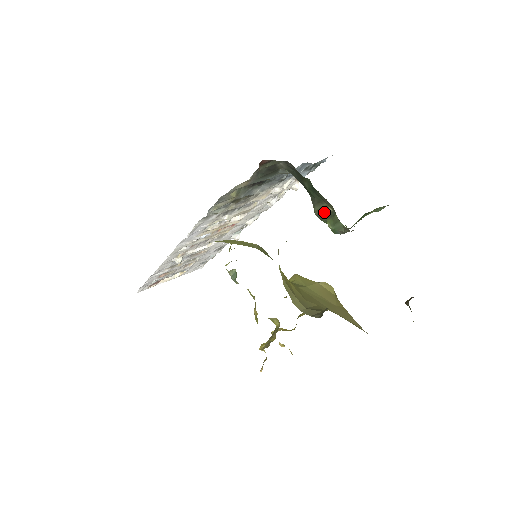
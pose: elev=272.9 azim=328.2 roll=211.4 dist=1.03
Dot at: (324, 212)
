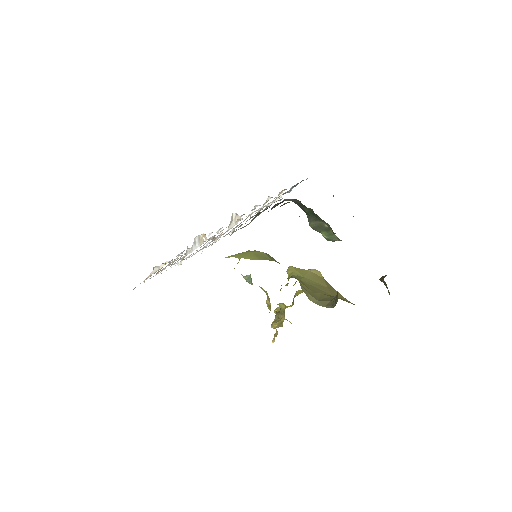
Dot at: (320, 227)
